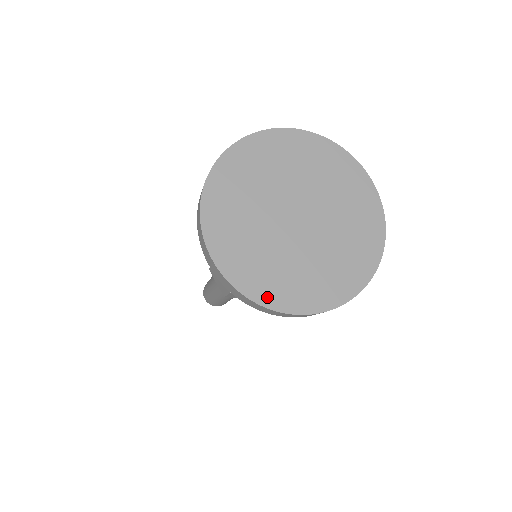
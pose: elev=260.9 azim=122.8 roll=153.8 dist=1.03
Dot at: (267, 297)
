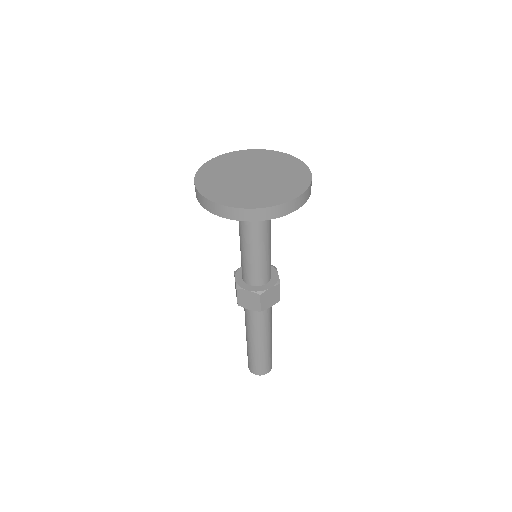
Dot at: (269, 203)
